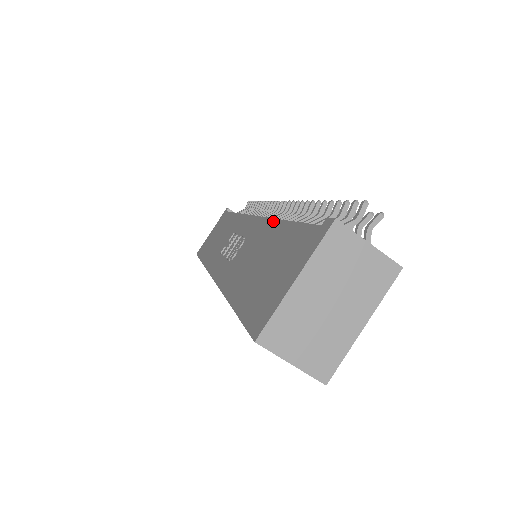
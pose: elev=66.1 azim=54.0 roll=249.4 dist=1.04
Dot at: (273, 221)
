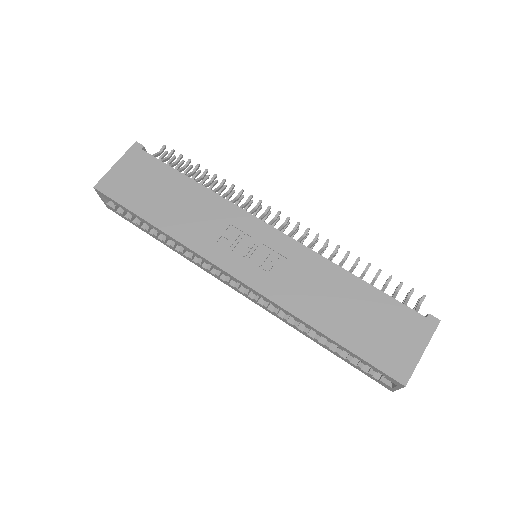
Dot at: (337, 267)
